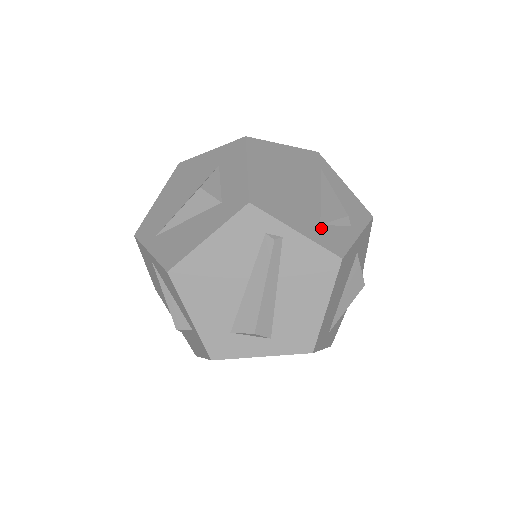
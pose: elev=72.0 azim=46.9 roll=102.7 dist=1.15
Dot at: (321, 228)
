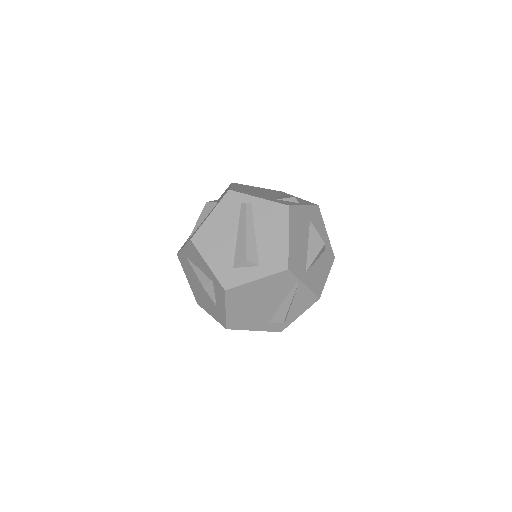
Dot at: (276, 200)
